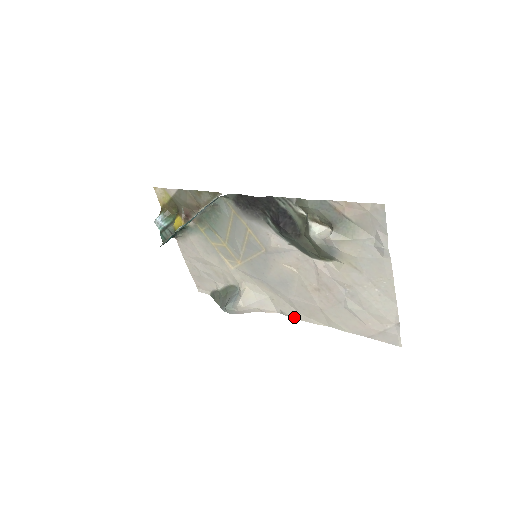
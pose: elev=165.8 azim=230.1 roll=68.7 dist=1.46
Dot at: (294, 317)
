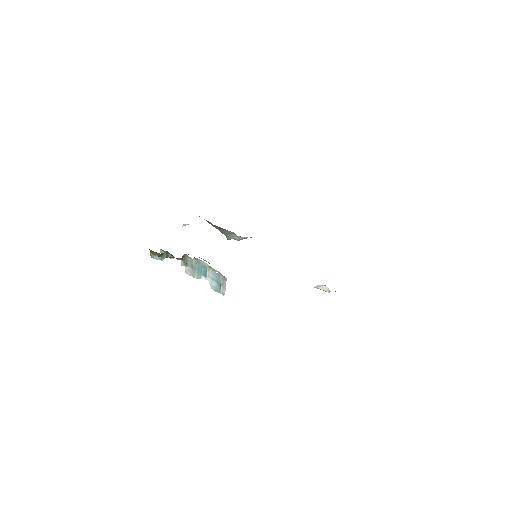
Dot at: occluded
